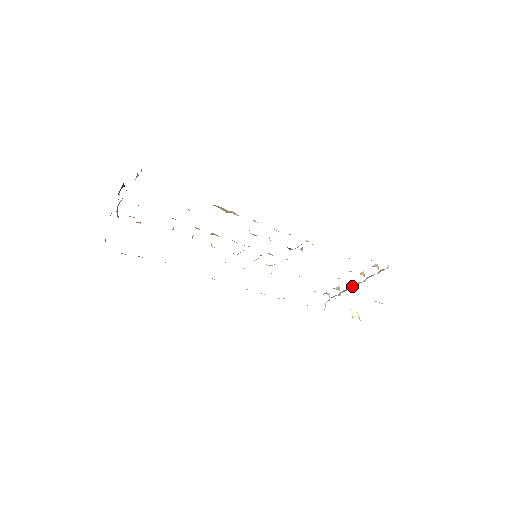
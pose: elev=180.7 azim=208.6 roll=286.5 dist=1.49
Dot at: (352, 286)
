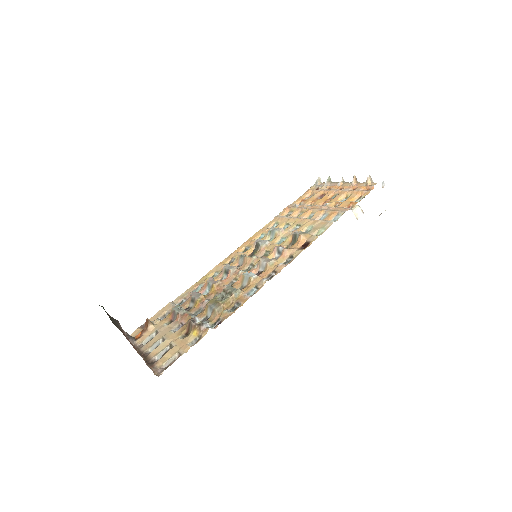
Dot at: occluded
